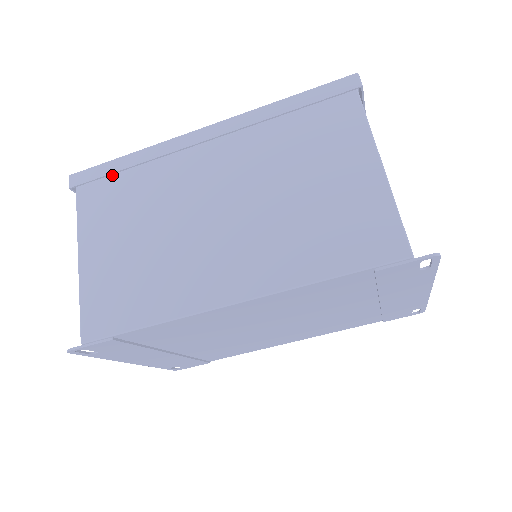
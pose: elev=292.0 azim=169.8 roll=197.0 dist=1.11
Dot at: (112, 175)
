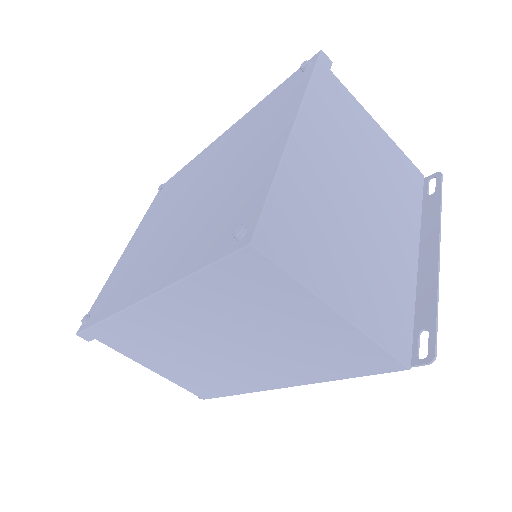
Dot at: occluded
